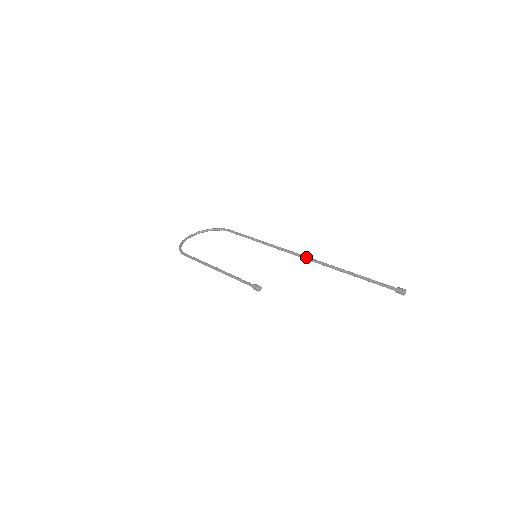
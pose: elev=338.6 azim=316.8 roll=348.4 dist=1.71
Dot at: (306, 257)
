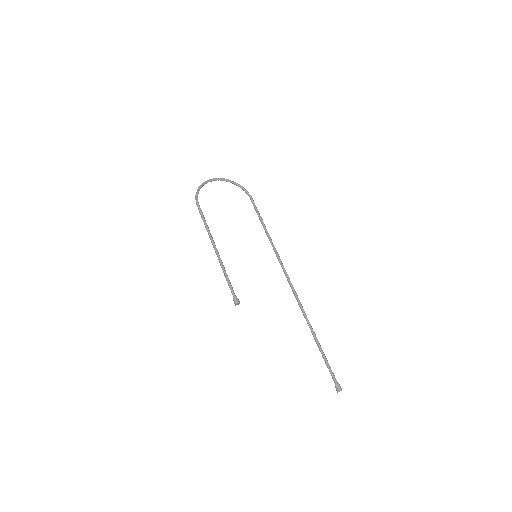
Dot at: (294, 291)
